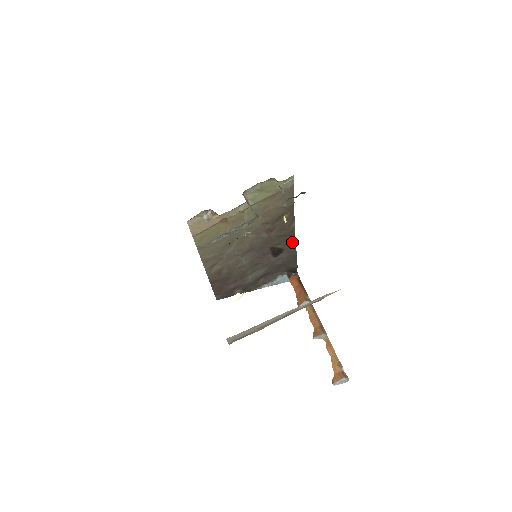
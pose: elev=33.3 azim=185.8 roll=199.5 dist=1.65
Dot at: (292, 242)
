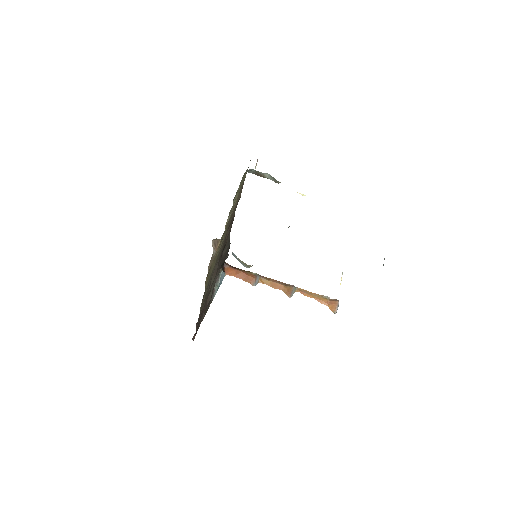
Dot at: occluded
